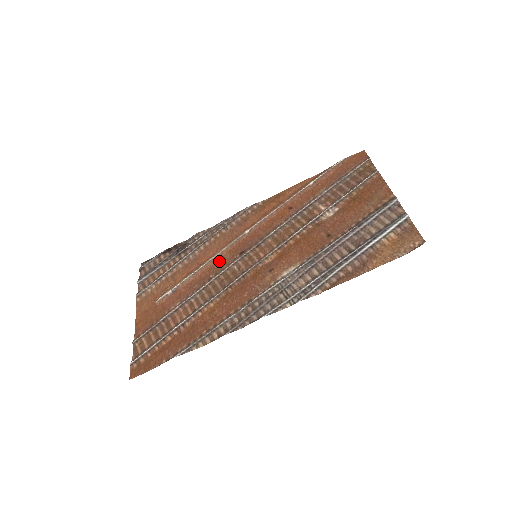
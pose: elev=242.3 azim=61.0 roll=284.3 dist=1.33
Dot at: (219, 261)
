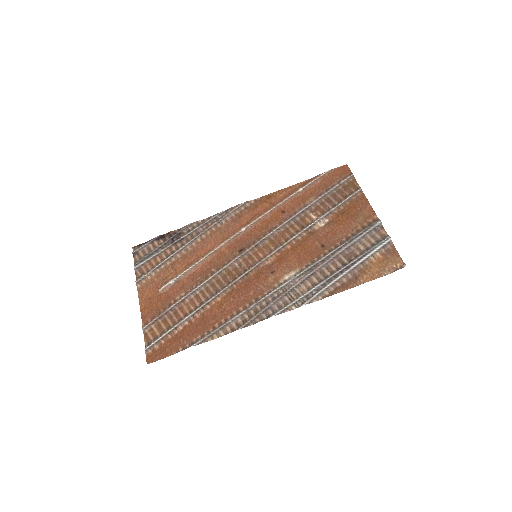
Dot at: (219, 256)
